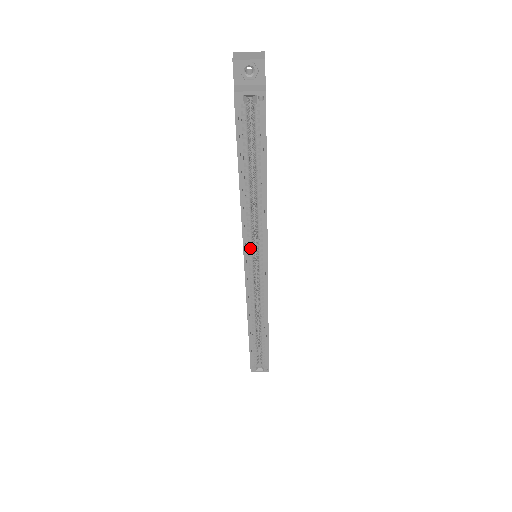
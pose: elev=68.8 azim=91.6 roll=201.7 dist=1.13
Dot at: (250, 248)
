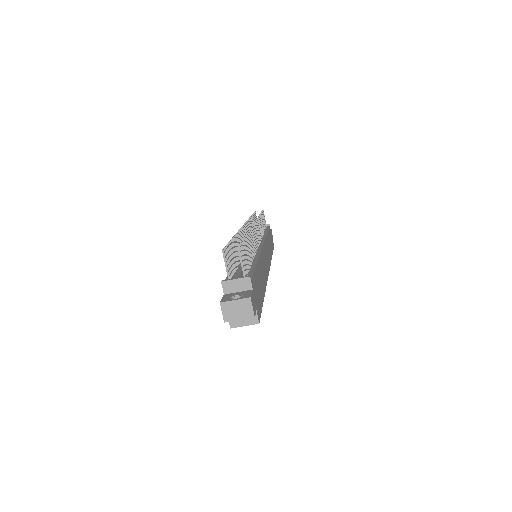
Dot at: occluded
